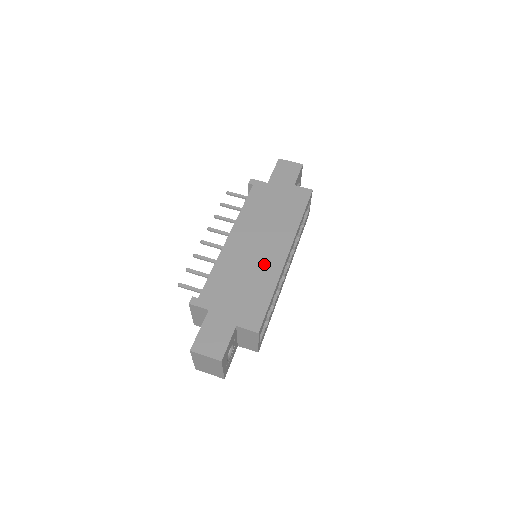
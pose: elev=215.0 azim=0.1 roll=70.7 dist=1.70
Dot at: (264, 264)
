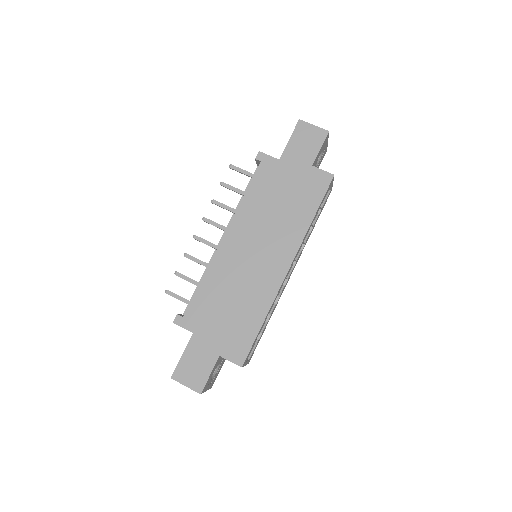
Dot at: (259, 281)
